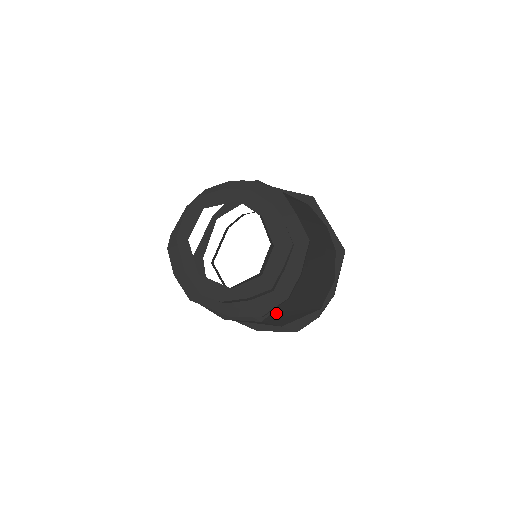
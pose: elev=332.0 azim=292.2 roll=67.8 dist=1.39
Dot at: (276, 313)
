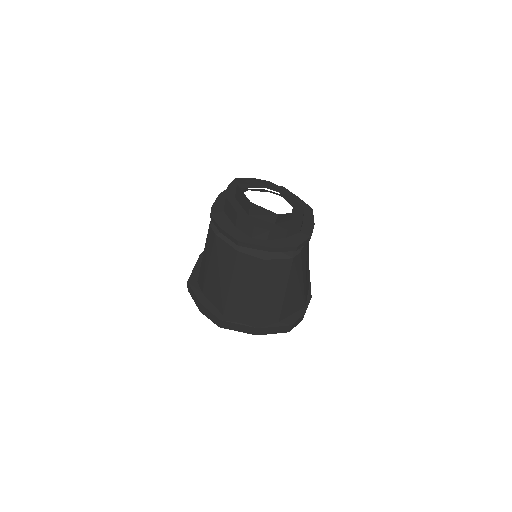
Dot at: (299, 258)
